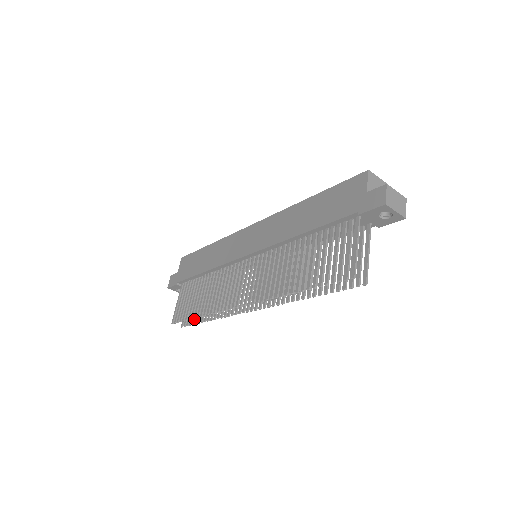
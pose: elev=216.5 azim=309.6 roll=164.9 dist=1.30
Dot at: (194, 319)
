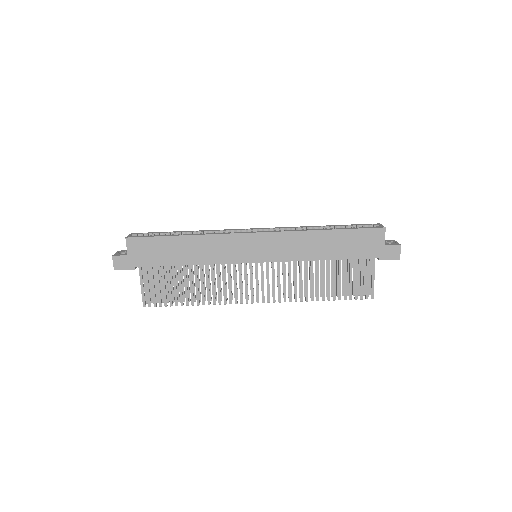
Dot at: occluded
